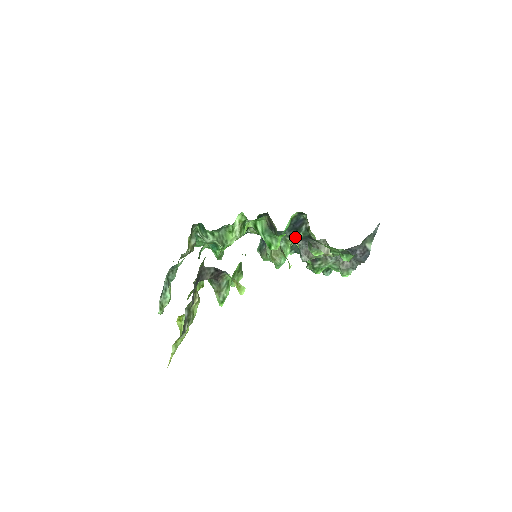
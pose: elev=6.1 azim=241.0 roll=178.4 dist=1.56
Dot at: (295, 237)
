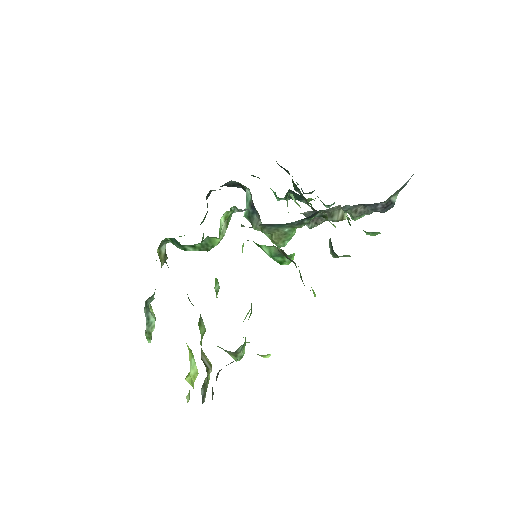
Dot at: (305, 223)
